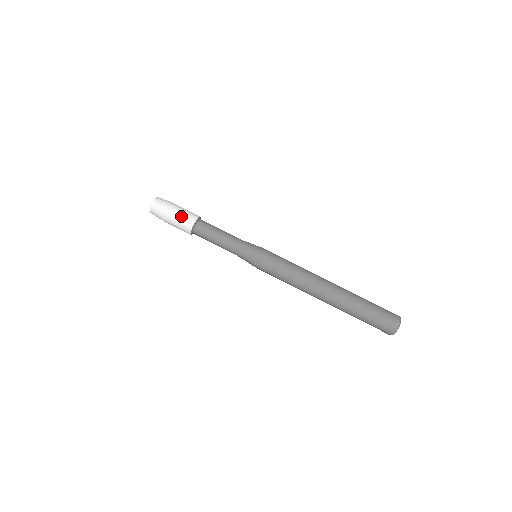
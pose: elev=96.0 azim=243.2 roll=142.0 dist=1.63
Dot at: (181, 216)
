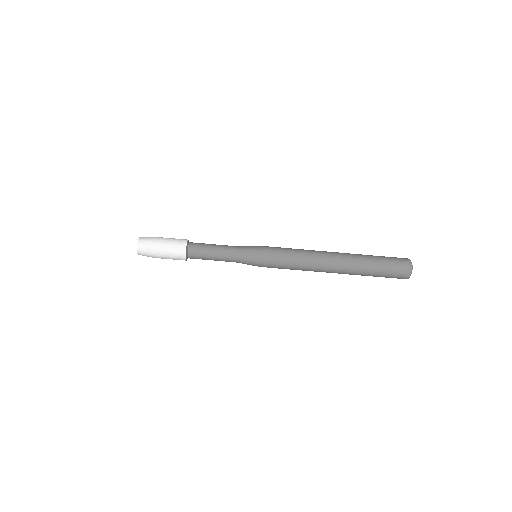
Dot at: (170, 252)
